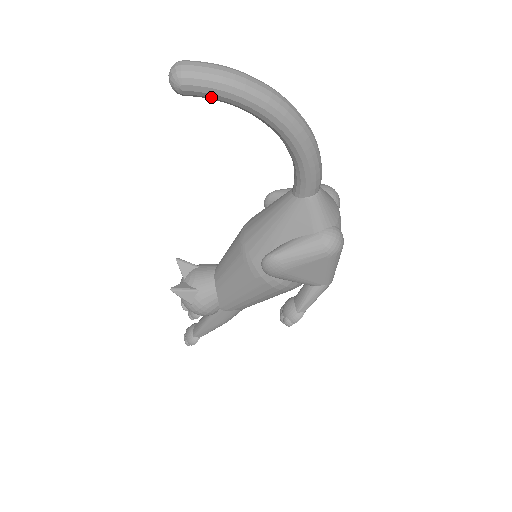
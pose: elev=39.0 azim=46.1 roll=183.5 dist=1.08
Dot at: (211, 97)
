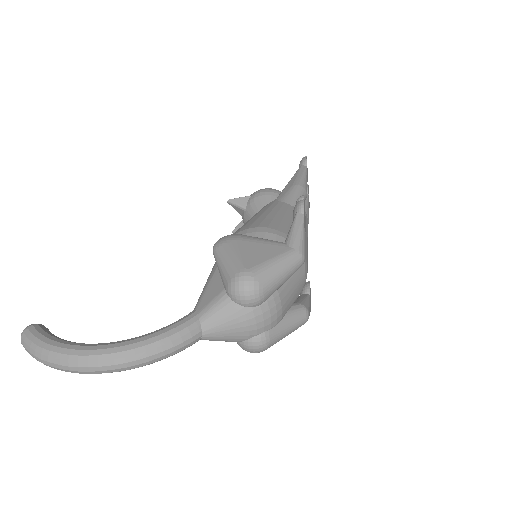
Dot at: occluded
